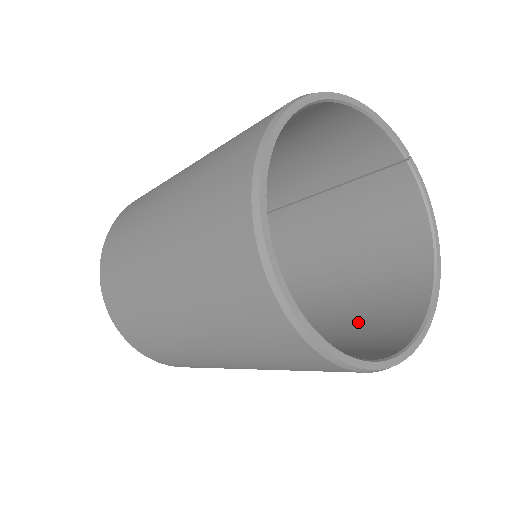
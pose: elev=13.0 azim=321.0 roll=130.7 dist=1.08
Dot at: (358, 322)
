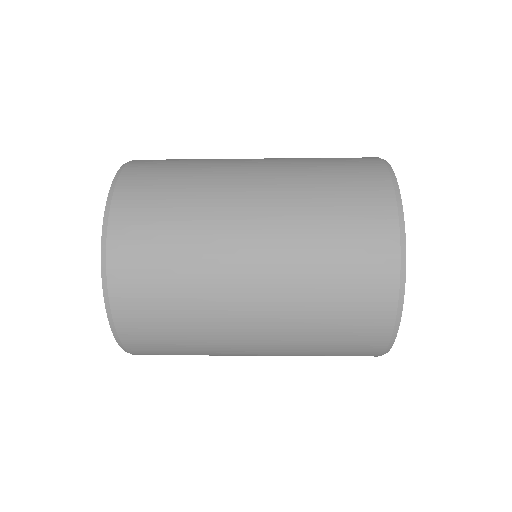
Dot at: occluded
